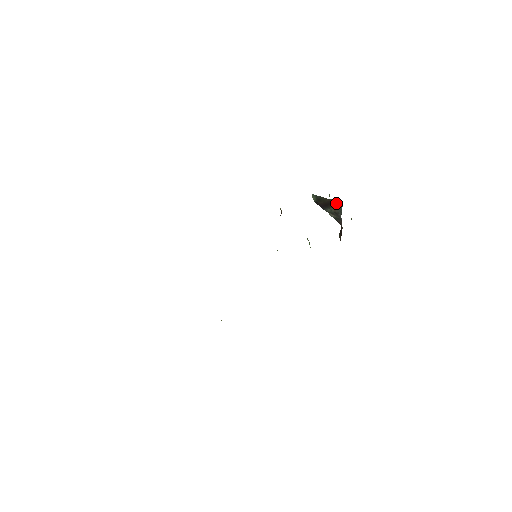
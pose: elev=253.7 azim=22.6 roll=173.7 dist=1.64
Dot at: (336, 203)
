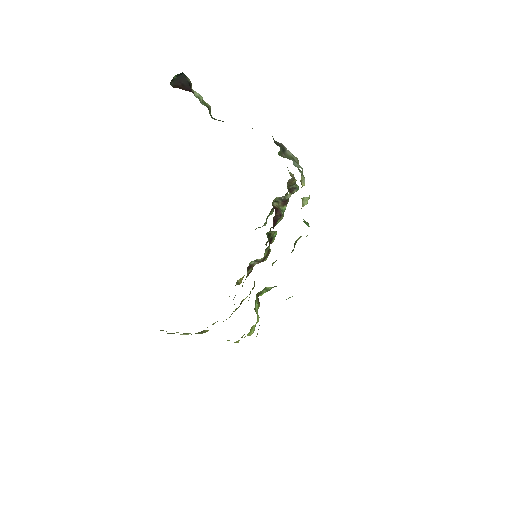
Dot at: occluded
